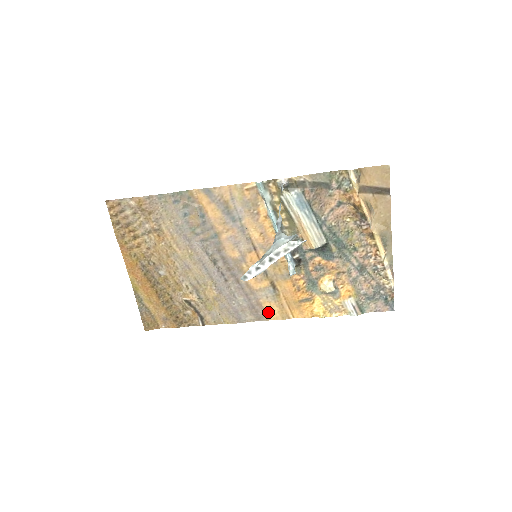
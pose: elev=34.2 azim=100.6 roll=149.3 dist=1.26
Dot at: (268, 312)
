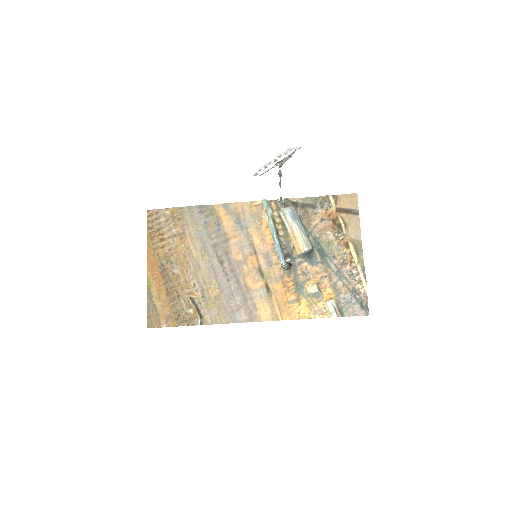
Dot at: (260, 313)
